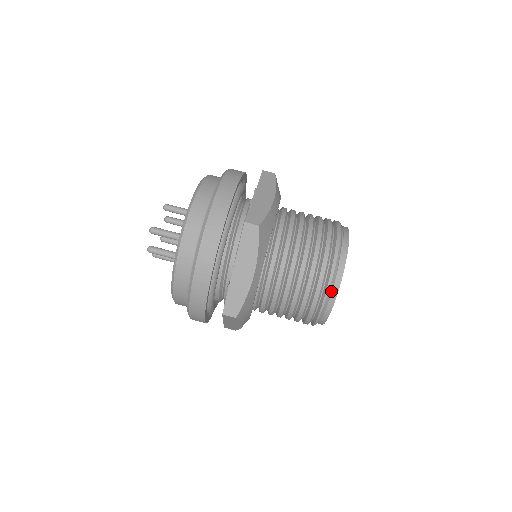
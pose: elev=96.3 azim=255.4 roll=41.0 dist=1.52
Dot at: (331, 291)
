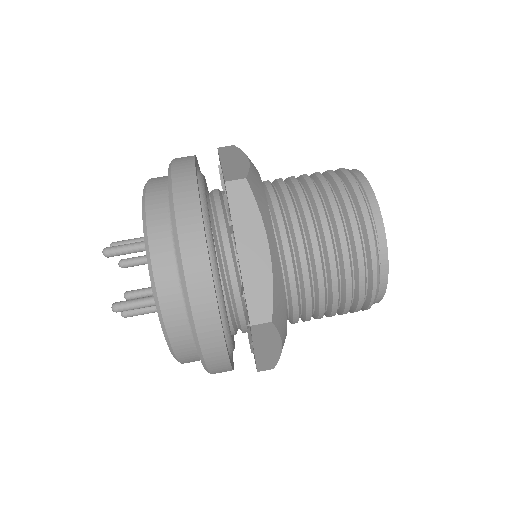
Dot at: (375, 299)
